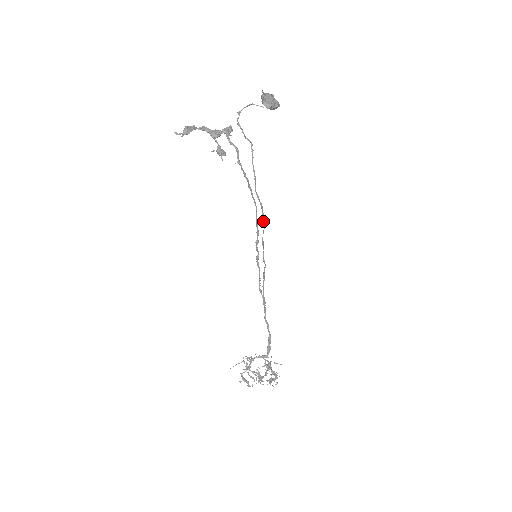
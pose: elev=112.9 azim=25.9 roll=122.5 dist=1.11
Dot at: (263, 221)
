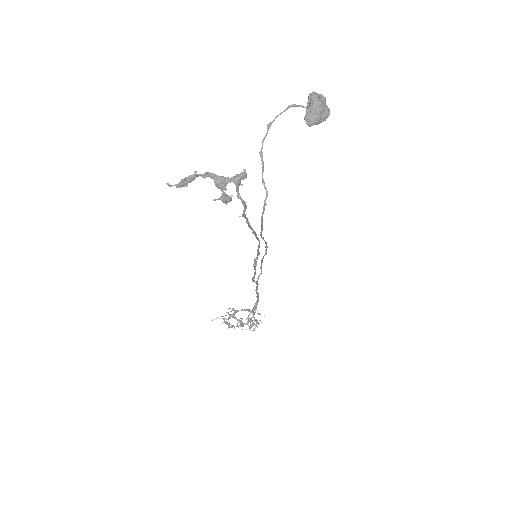
Dot at: (266, 250)
